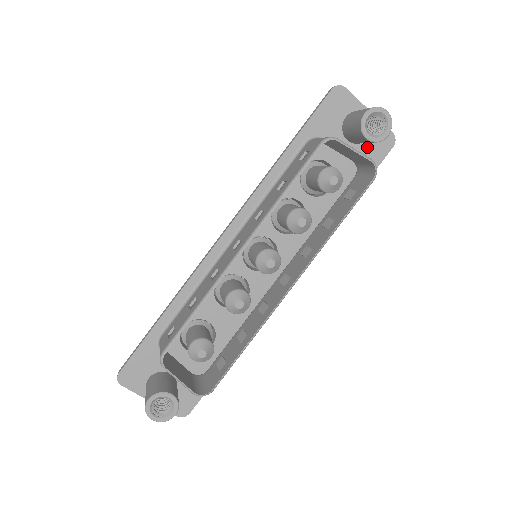
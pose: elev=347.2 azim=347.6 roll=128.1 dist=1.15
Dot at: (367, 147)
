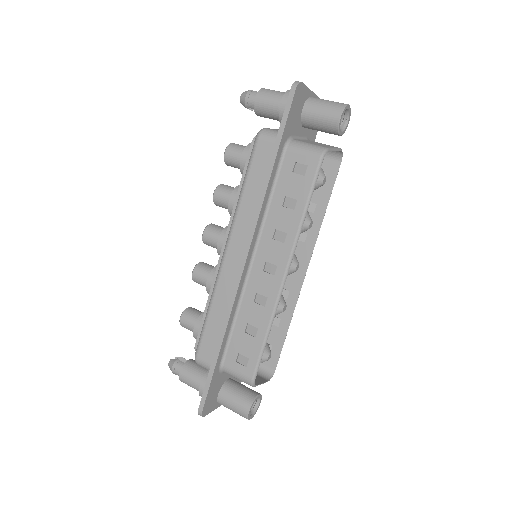
Dot at: occluded
